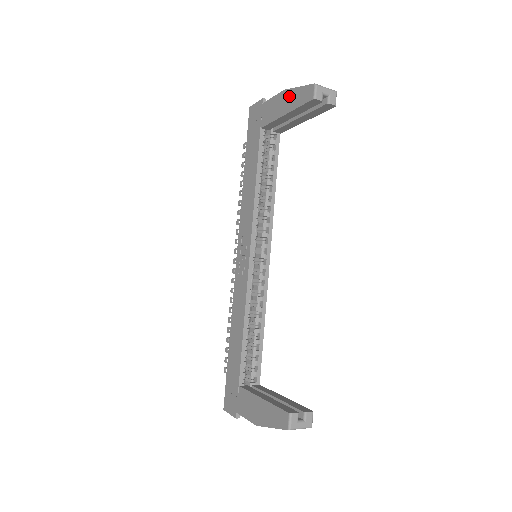
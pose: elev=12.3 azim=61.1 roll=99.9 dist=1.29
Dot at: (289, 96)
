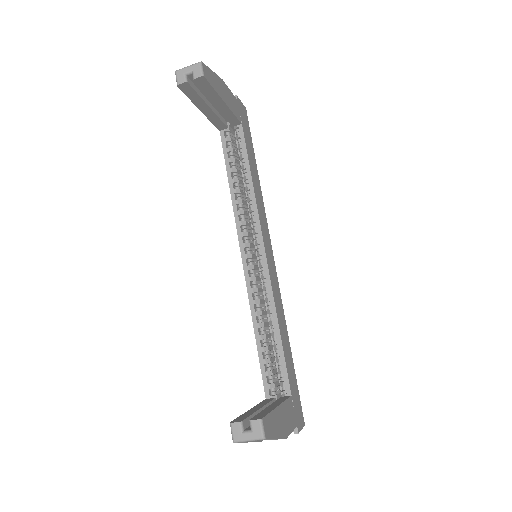
Dot at: occluded
